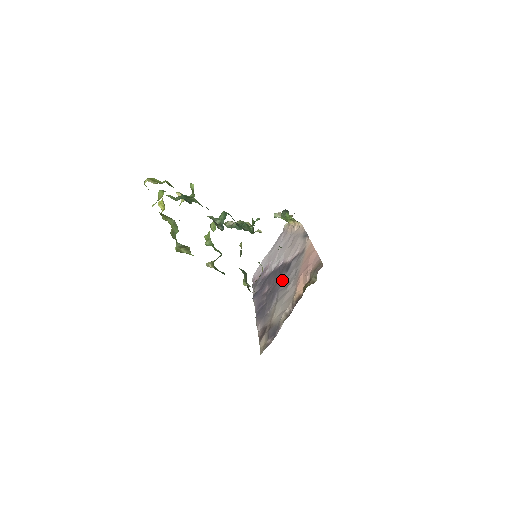
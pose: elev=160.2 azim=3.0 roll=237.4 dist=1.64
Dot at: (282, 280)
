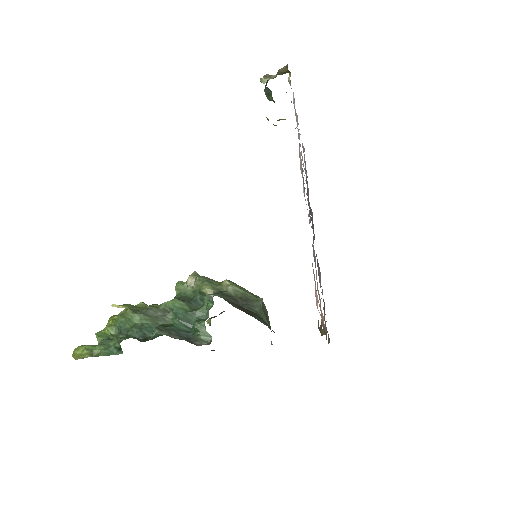
Dot at: occluded
